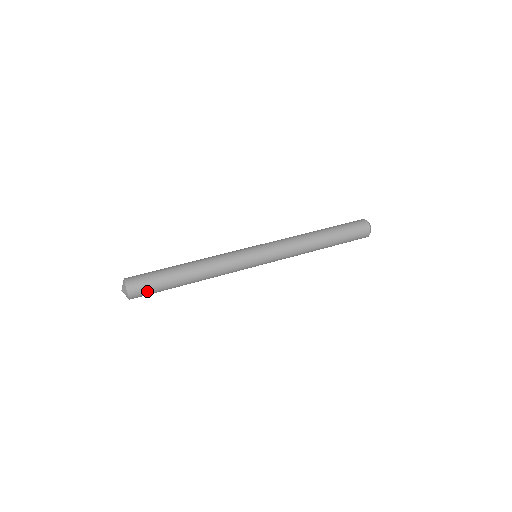
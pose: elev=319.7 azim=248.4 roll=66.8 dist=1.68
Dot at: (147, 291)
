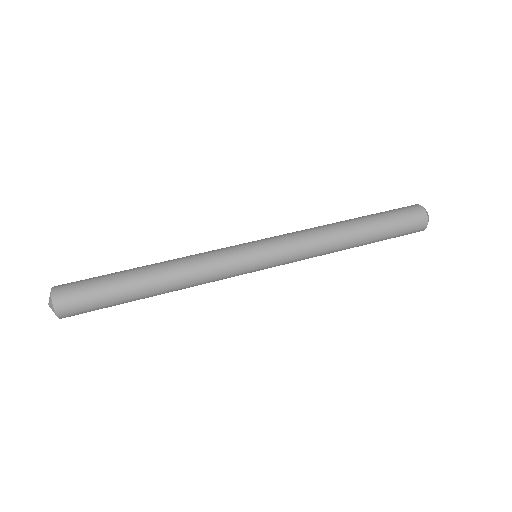
Dot at: (87, 310)
